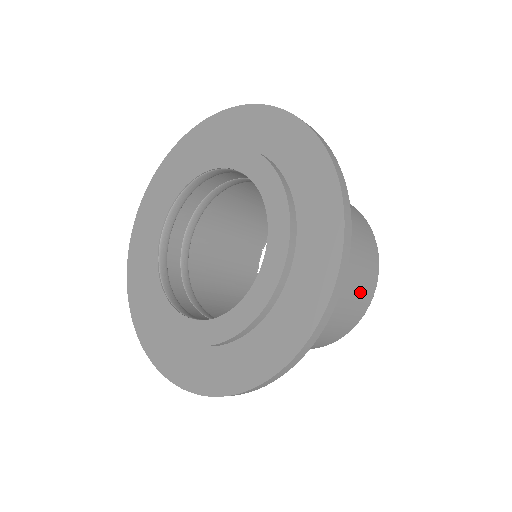
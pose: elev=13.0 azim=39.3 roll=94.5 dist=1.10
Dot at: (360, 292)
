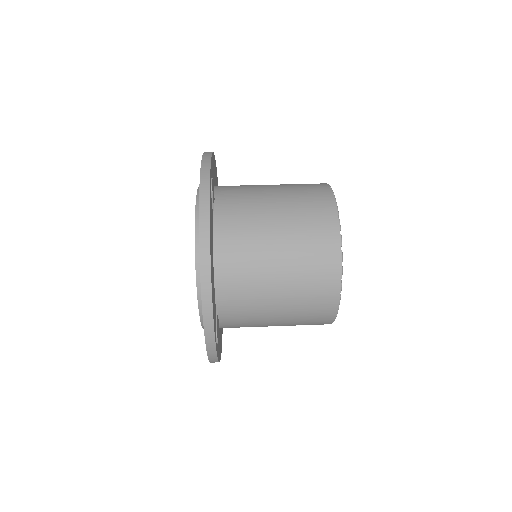
Dot at: (309, 323)
